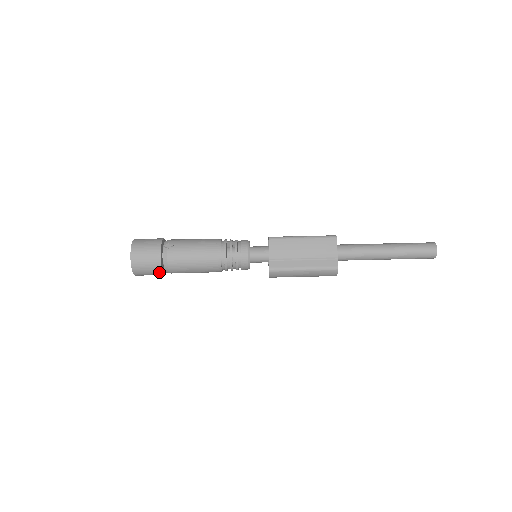
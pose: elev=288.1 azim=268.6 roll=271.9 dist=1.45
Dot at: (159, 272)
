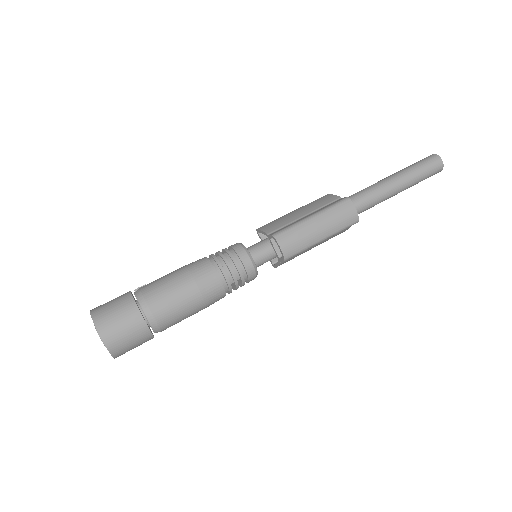
Dot at: (135, 315)
